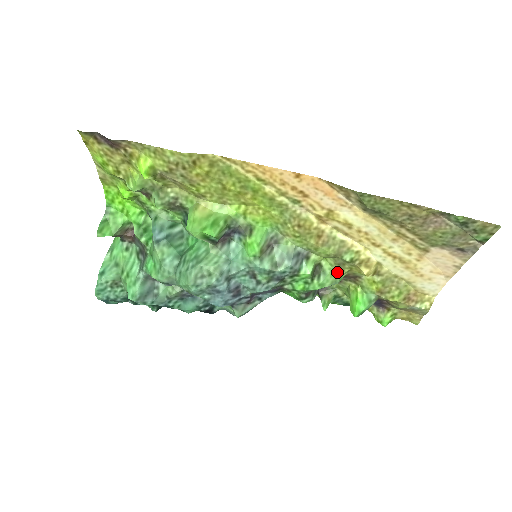
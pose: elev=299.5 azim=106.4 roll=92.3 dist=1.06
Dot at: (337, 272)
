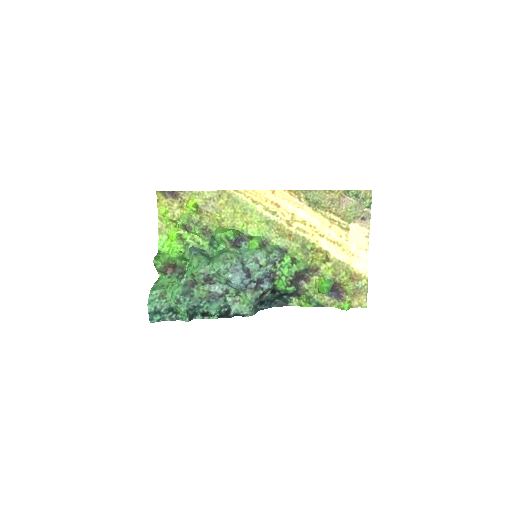
Dot at: (305, 261)
